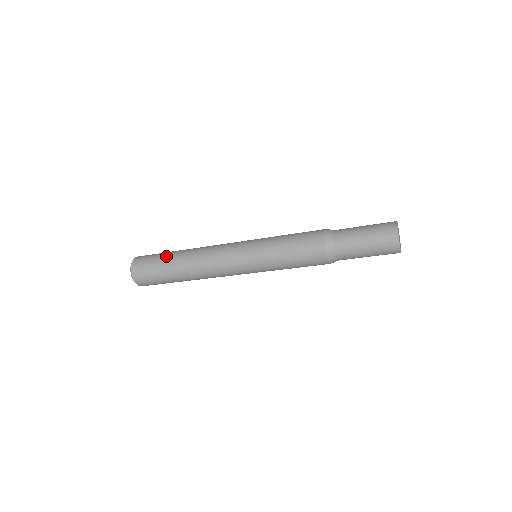
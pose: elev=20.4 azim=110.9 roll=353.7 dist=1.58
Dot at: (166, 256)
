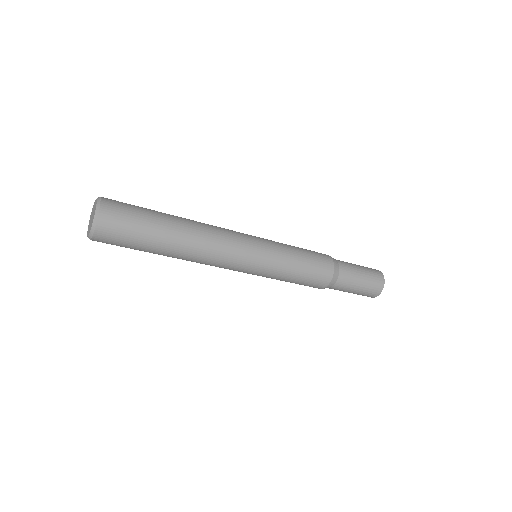
Dot at: occluded
